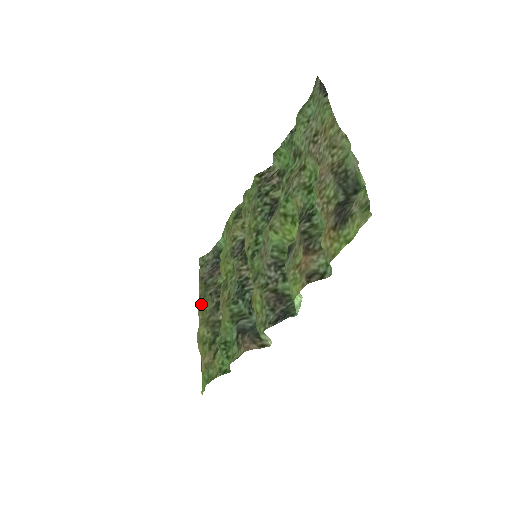
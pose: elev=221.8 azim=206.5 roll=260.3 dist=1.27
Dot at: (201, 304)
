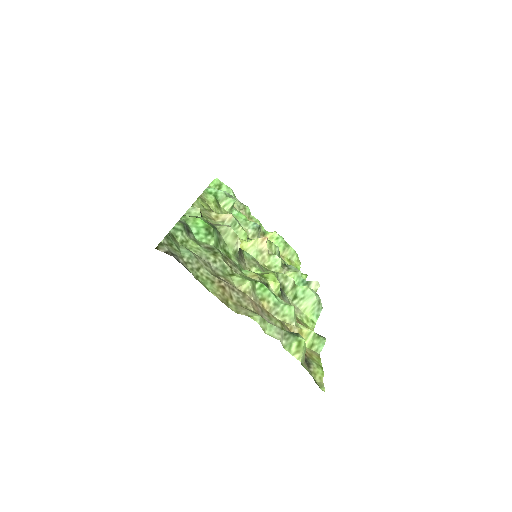
Dot at: occluded
